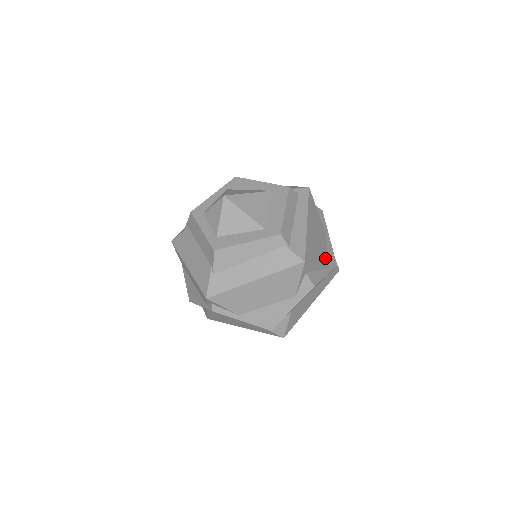
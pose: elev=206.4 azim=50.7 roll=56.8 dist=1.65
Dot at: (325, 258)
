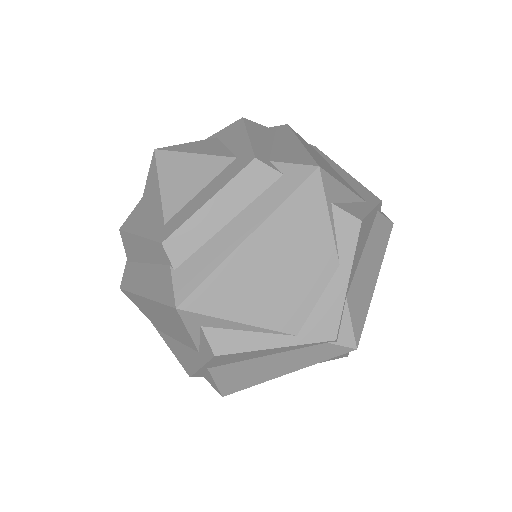
Dot at: (293, 316)
